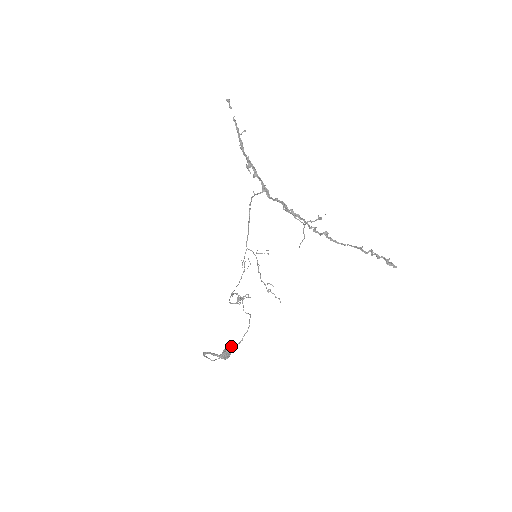
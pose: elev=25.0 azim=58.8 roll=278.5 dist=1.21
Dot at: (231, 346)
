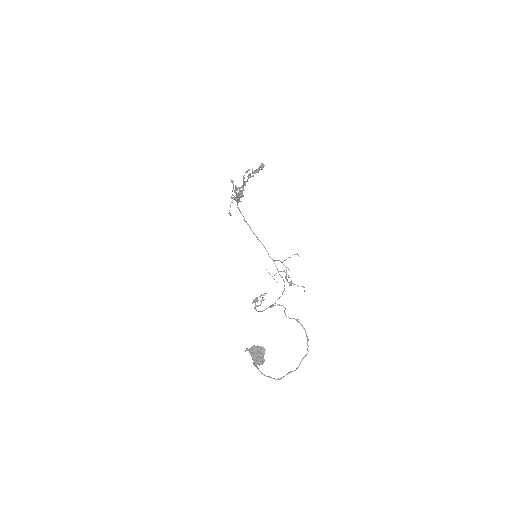
Dot at: (256, 346)
